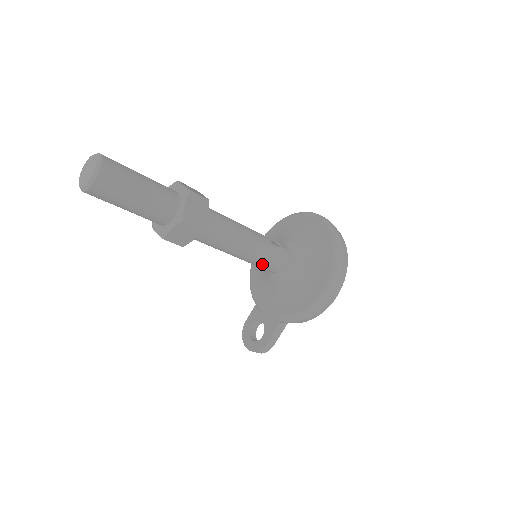
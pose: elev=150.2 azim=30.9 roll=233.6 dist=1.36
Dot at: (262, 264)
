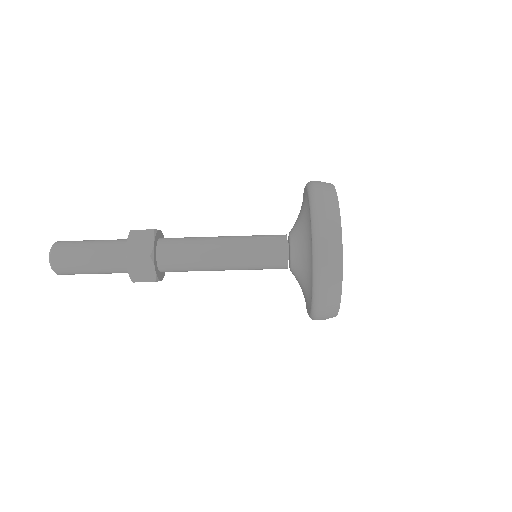
Dot at: (258, 269)
